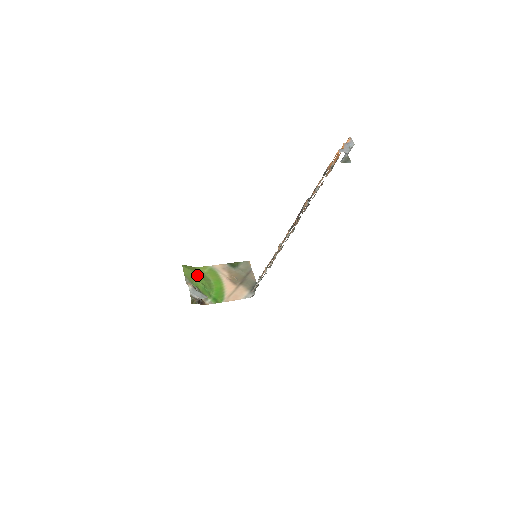
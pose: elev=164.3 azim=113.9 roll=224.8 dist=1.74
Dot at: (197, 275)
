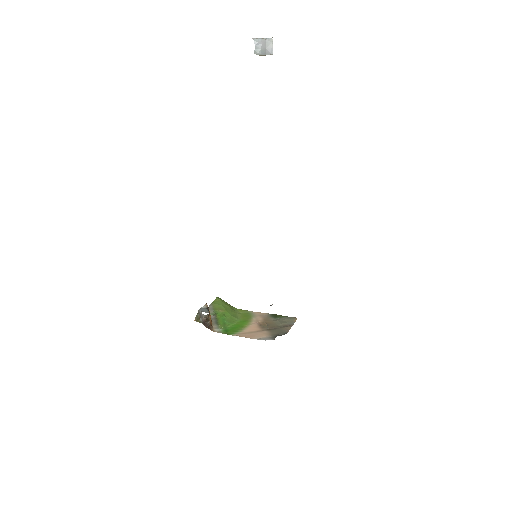
Dot at: (226, 308)
